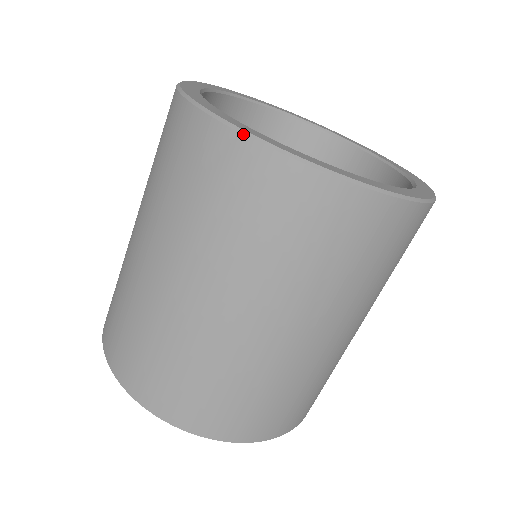
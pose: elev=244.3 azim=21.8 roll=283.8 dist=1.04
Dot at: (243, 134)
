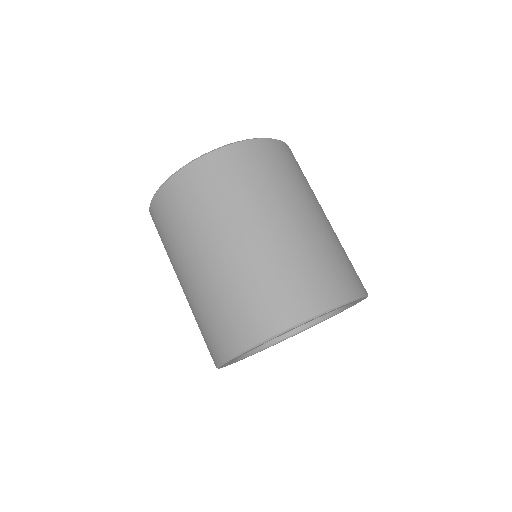
Dot at: (257, 138)
